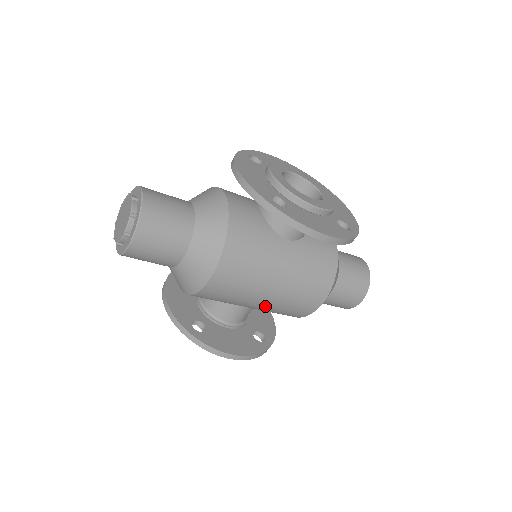
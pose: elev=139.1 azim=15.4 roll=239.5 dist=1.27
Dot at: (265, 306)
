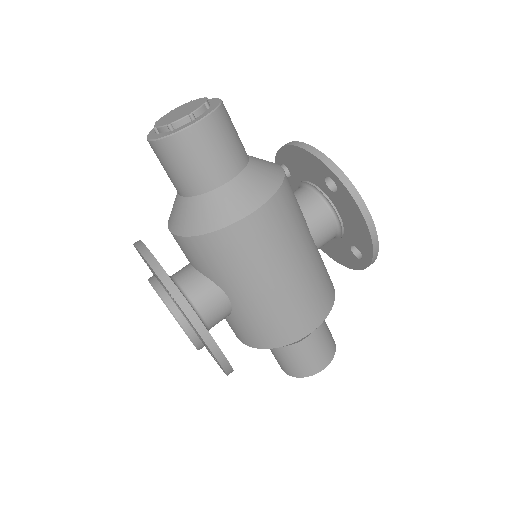
Dot at: (264, 300)
